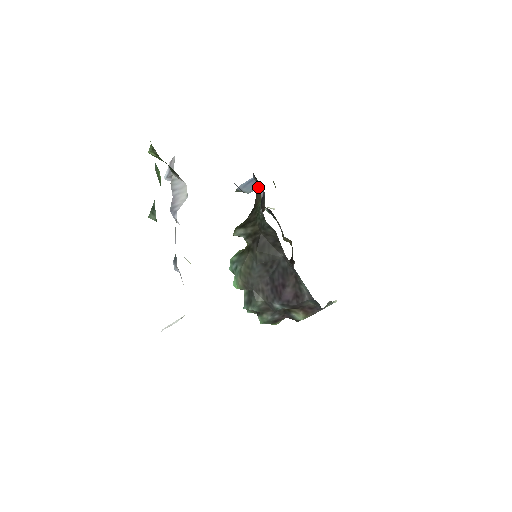
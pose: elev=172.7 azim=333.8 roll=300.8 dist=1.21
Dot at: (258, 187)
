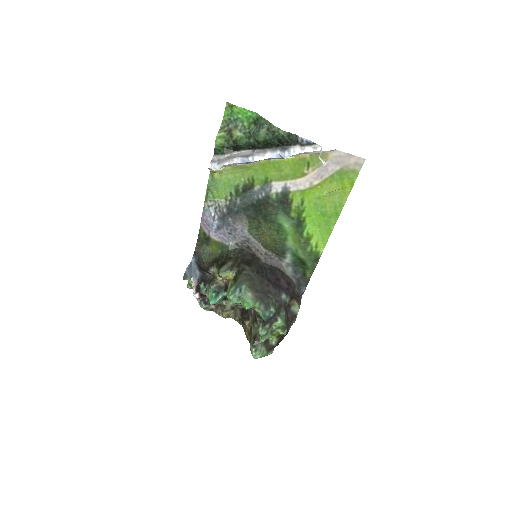
Dot at: (205, 255)
